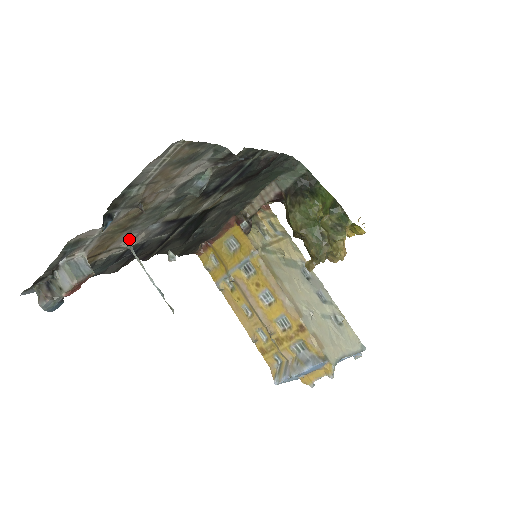
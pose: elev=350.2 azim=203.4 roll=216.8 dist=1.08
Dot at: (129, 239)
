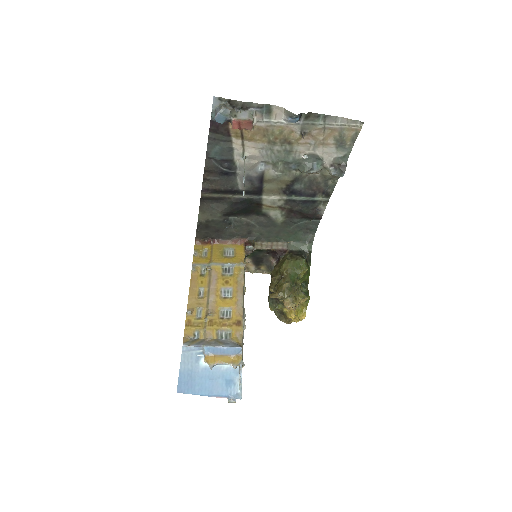
Dot at: (254, 153)
